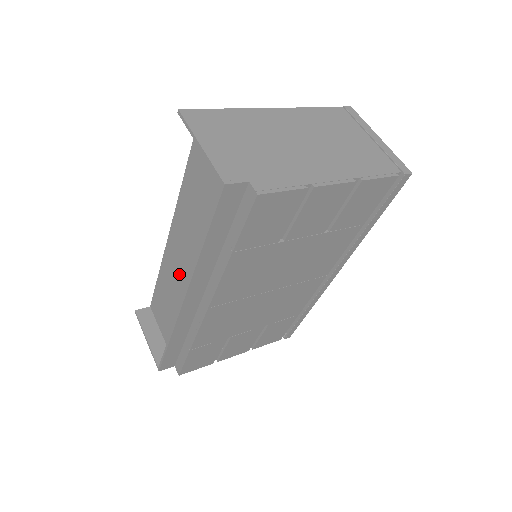
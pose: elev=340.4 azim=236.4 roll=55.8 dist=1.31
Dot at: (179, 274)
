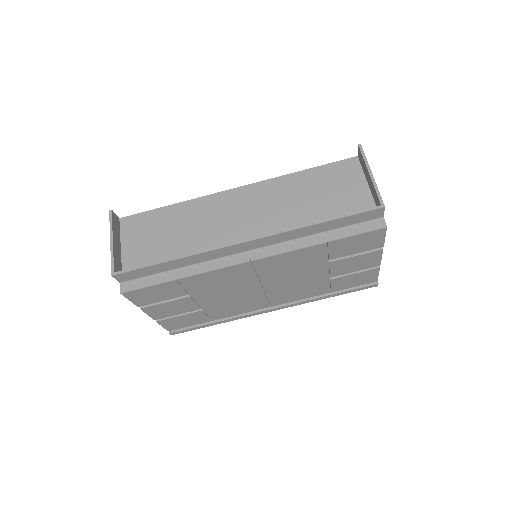
Dot at: (221, 220)
